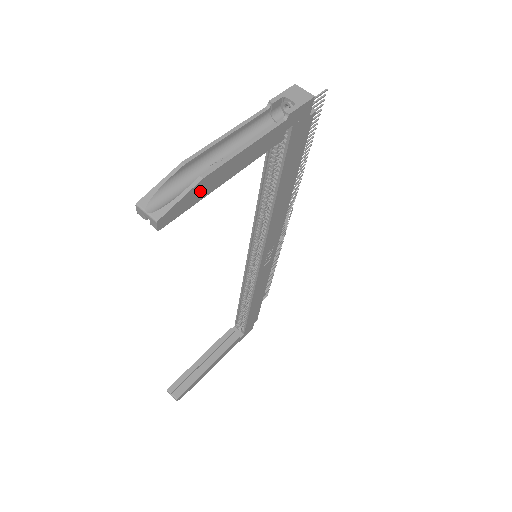
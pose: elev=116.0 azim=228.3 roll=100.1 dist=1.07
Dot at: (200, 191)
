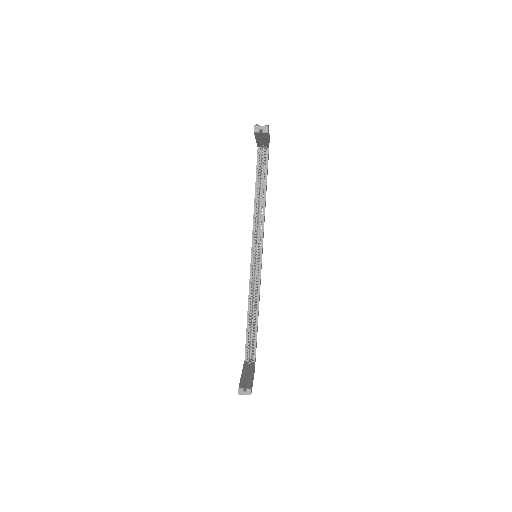
Dot at: occluded
